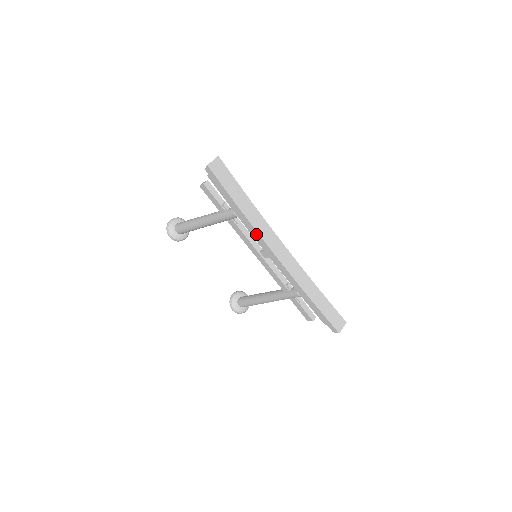
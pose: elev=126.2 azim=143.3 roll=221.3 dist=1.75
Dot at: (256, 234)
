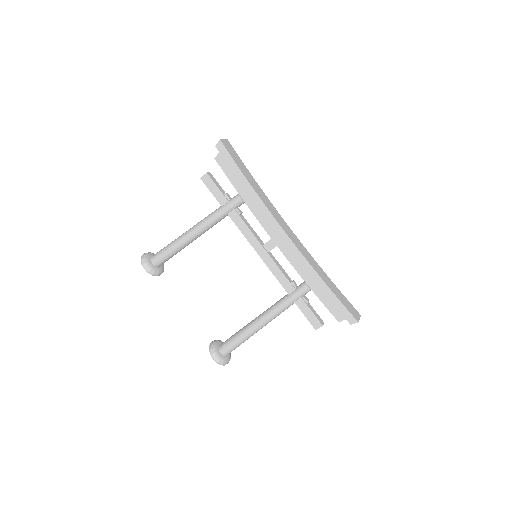
Dot at: (265, 212)
